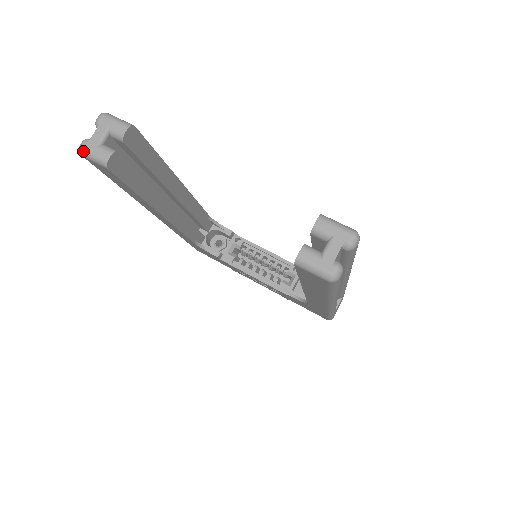
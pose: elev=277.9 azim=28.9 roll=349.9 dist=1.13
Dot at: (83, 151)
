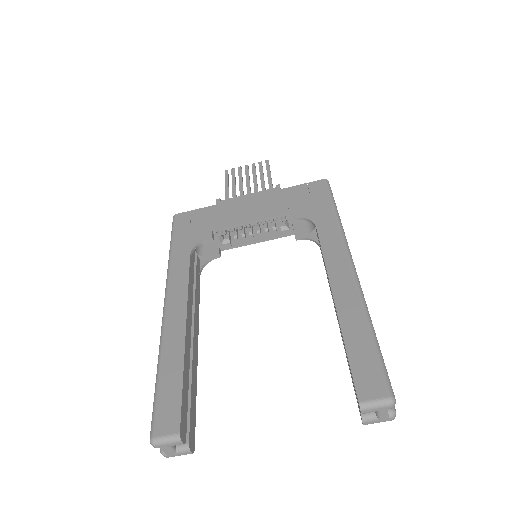
Dot at: occluded
